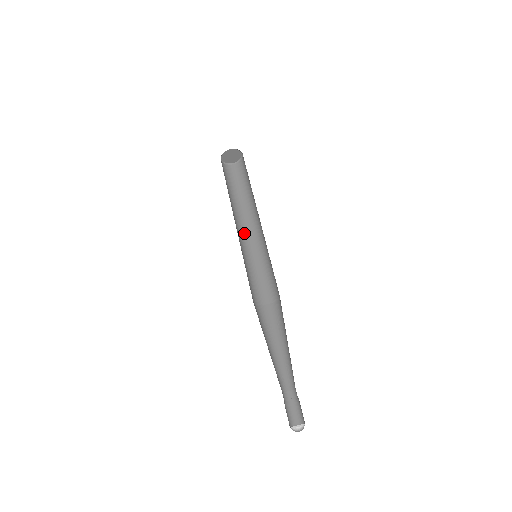
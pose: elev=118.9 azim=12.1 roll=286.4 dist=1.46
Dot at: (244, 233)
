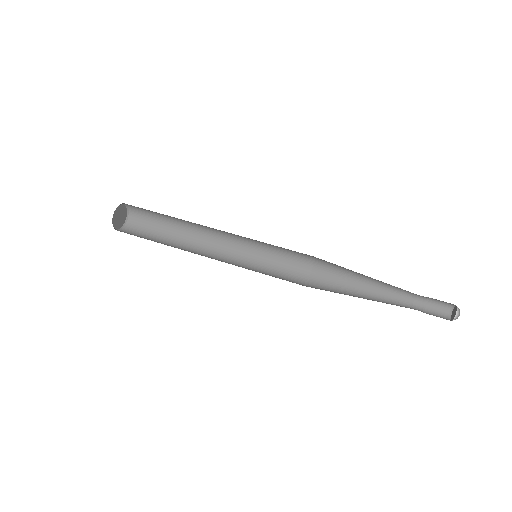
Dot at: (217, 256)
